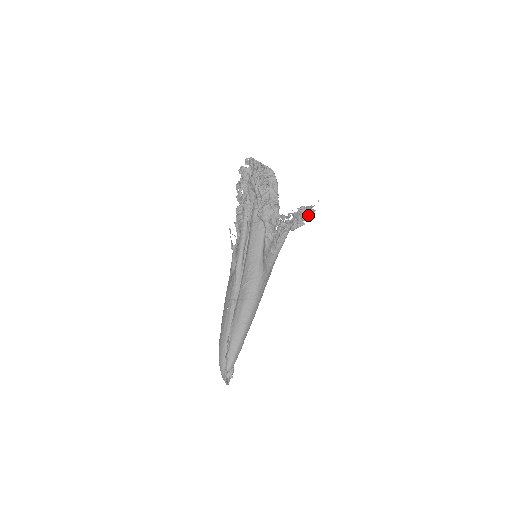
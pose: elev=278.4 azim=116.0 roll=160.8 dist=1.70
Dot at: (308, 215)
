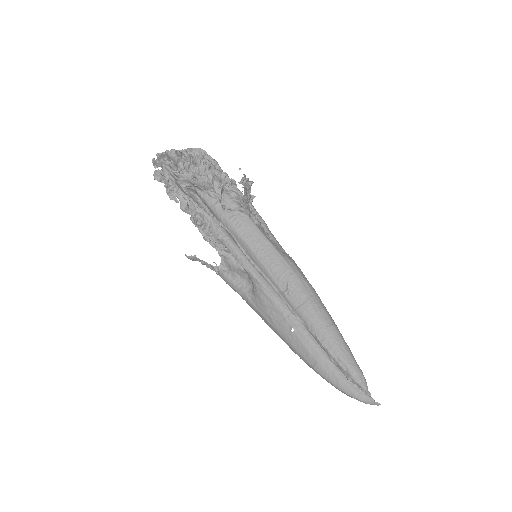
Dot at: (250, 185)
